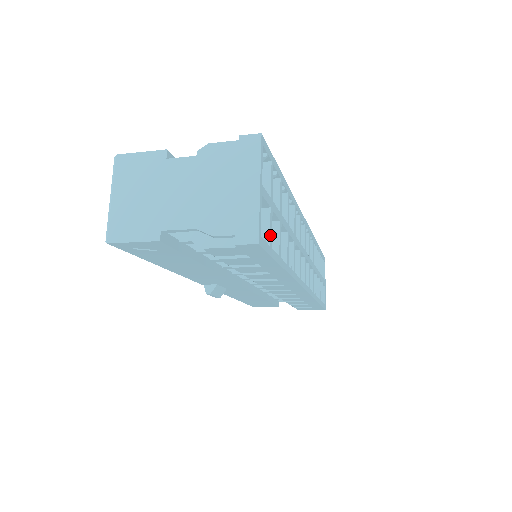
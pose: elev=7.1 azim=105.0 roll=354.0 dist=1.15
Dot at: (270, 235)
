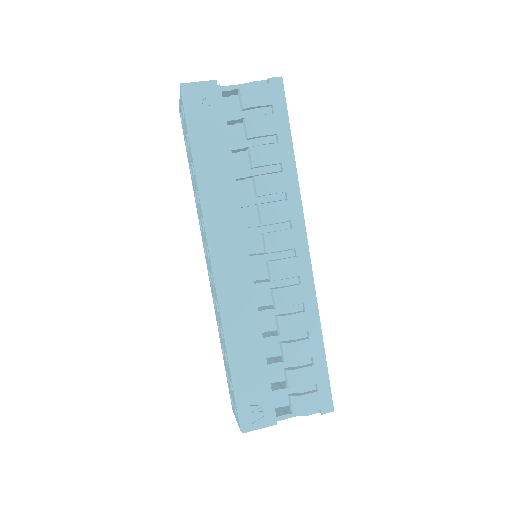
Dot at: occluded
